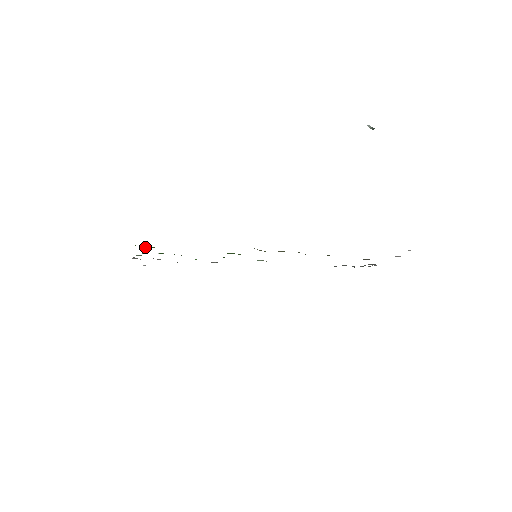
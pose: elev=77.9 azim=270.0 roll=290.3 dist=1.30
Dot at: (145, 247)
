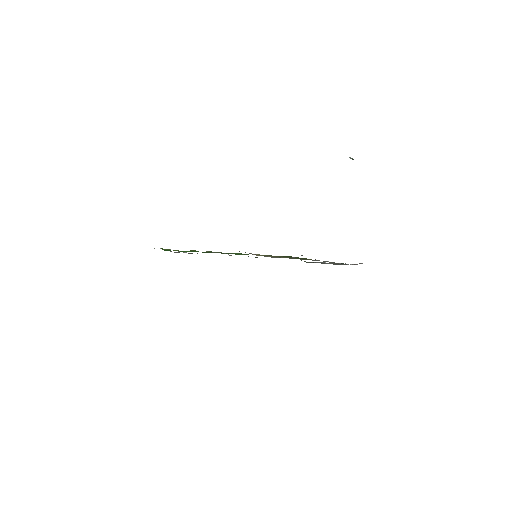
Dot at: occluded
